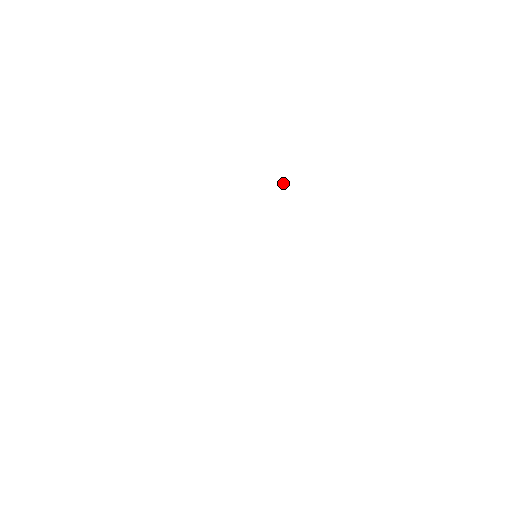
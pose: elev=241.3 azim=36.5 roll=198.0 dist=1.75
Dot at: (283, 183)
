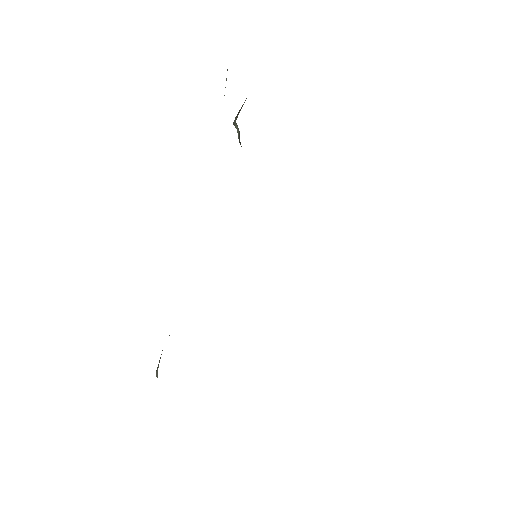
Dot at: occluded
